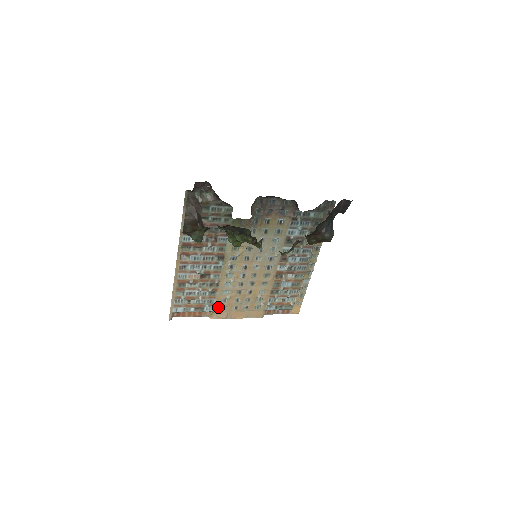
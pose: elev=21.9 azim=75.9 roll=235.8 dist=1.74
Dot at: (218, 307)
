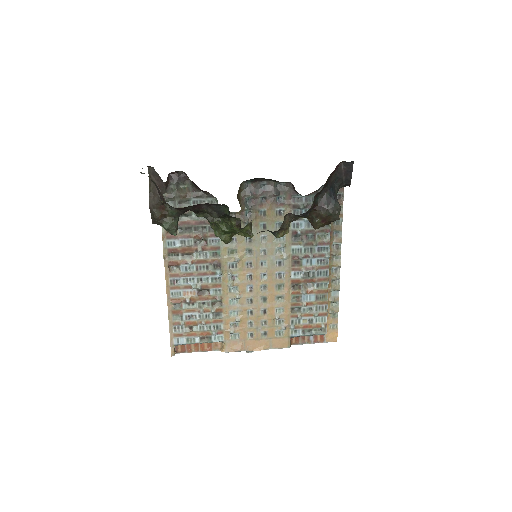
Dot at: (228, 335)
